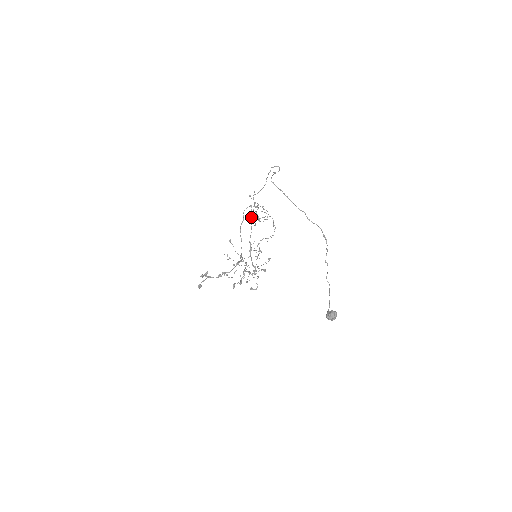
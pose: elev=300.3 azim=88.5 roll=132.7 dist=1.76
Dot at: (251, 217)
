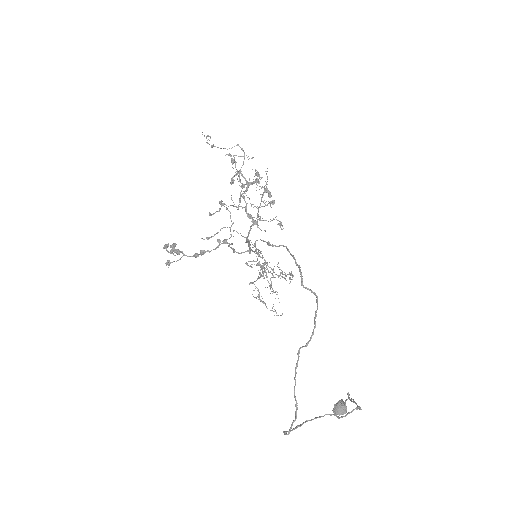
Dot at: occluded
